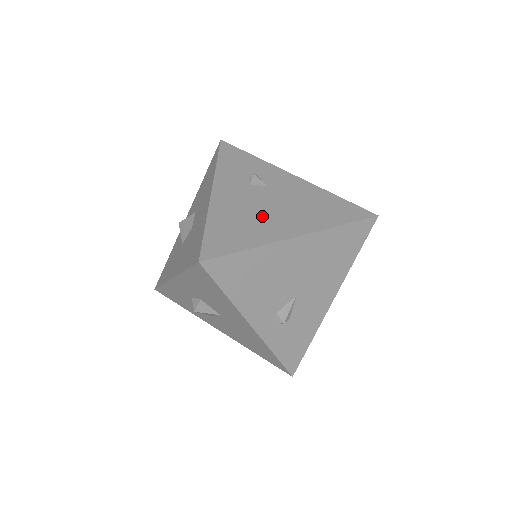
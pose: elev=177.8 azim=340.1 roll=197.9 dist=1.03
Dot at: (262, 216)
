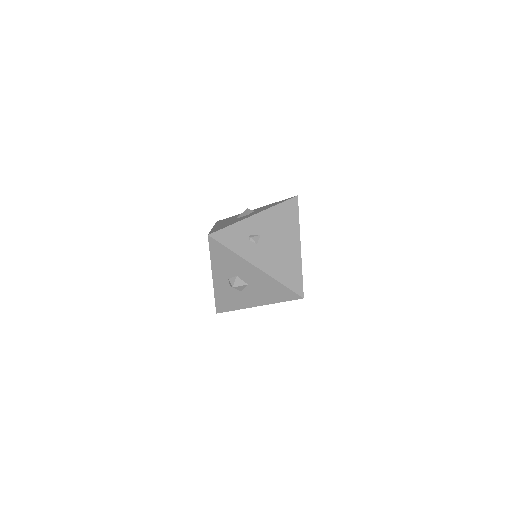
Dot at: (283, 253)
